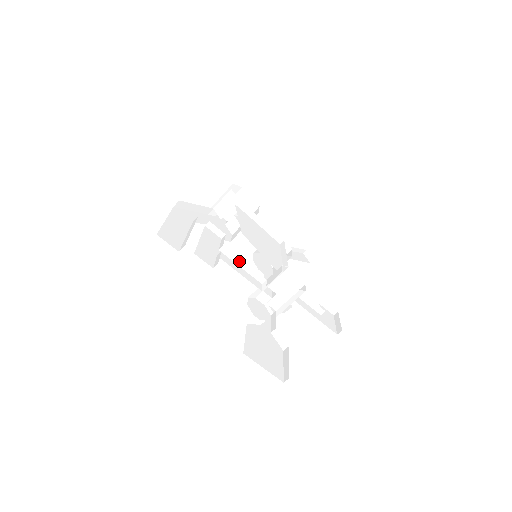
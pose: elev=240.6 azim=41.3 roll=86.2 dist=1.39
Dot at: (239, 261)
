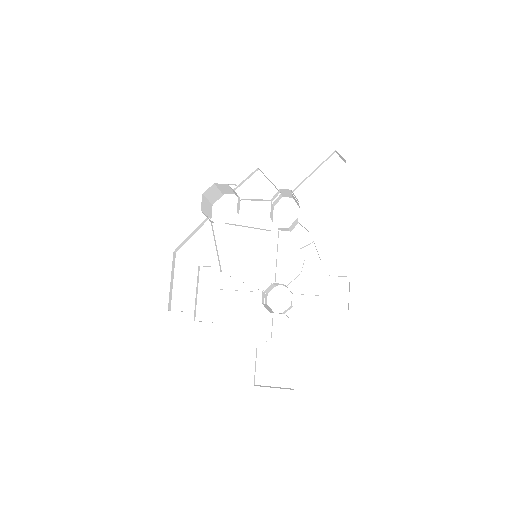
Dot at: (235, 290)
